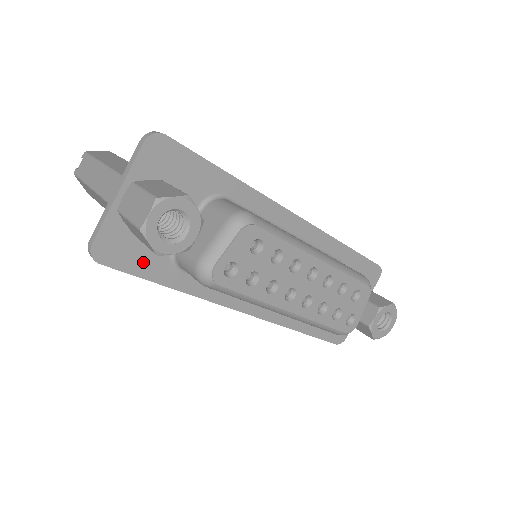
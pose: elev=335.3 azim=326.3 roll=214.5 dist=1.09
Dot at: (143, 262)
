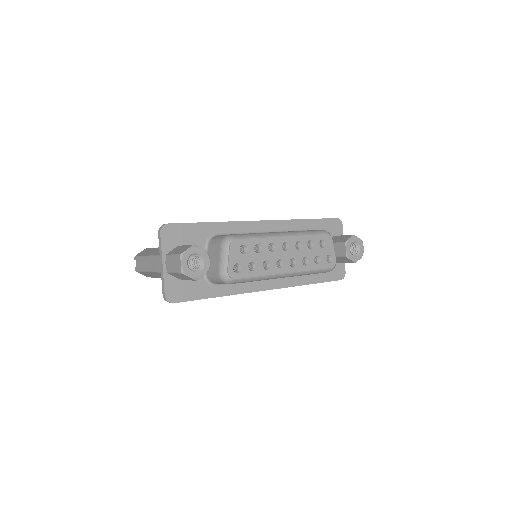
Dot at: (194, 291)
